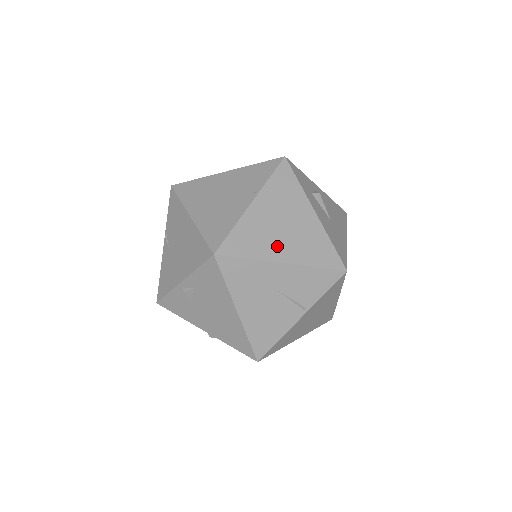
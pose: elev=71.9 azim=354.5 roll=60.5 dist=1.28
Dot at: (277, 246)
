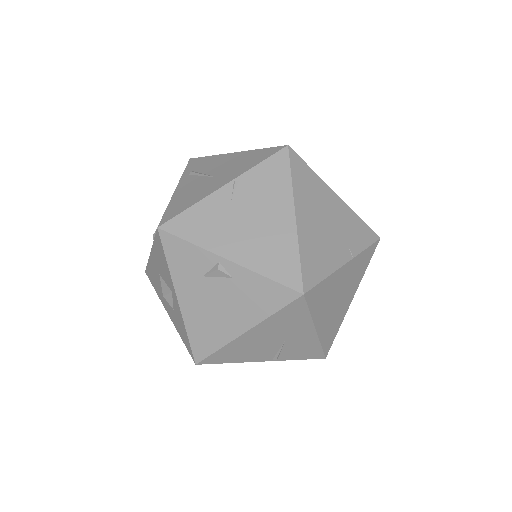
Dot at: (325, 313)
